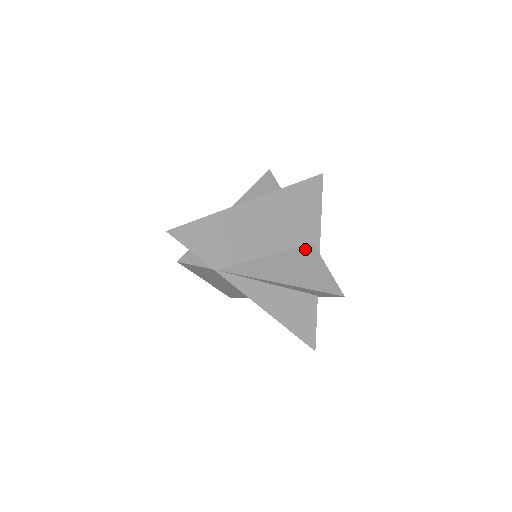
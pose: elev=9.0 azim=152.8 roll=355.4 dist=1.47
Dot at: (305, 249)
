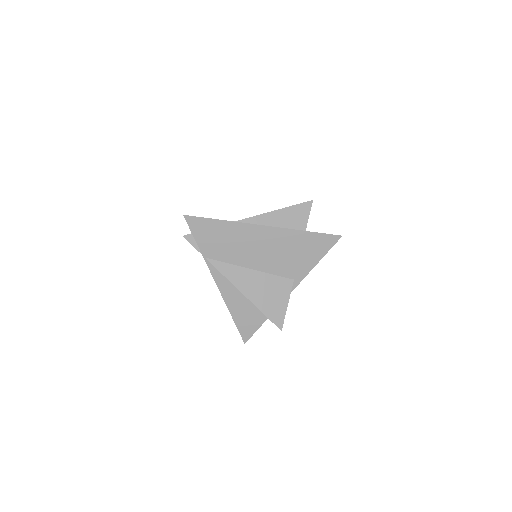
Dot at: (283, 280)
